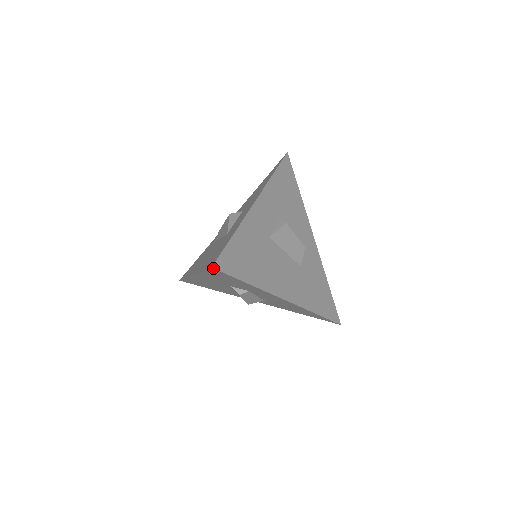
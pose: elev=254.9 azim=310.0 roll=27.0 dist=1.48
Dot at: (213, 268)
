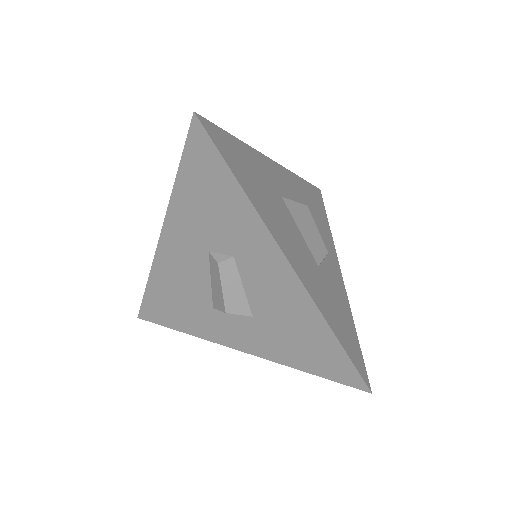
Dot at: (196, 114)
